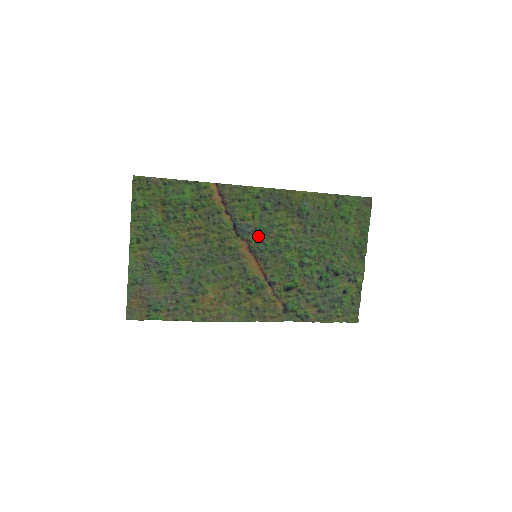
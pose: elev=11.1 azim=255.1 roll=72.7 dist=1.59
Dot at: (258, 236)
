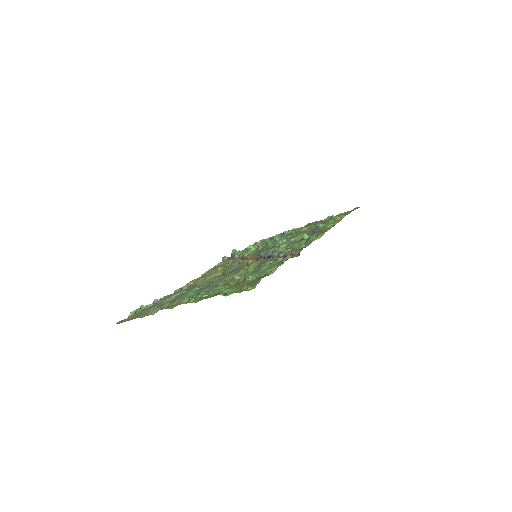
Dot at: (273, 249)
